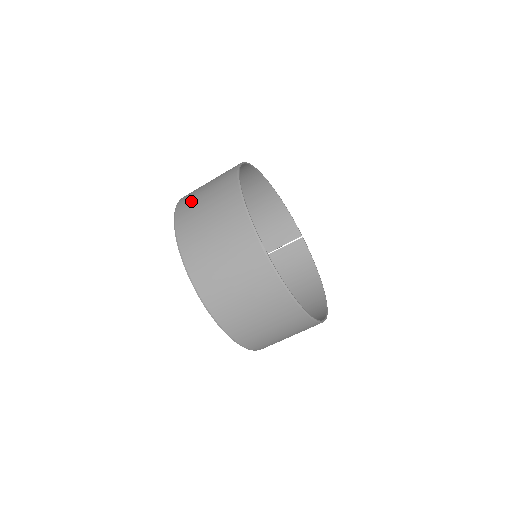
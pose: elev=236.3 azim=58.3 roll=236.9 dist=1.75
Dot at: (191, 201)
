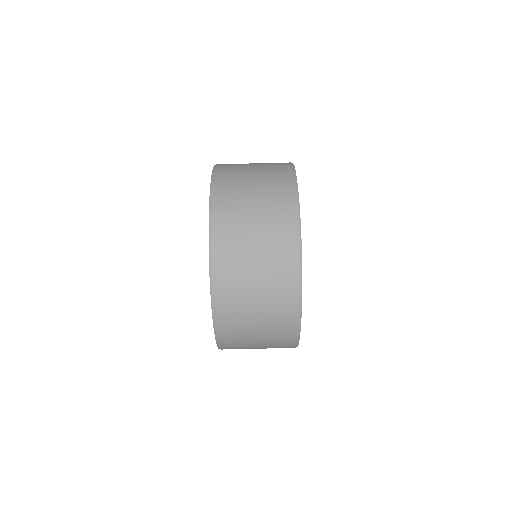
Dot at: (234, 220)
